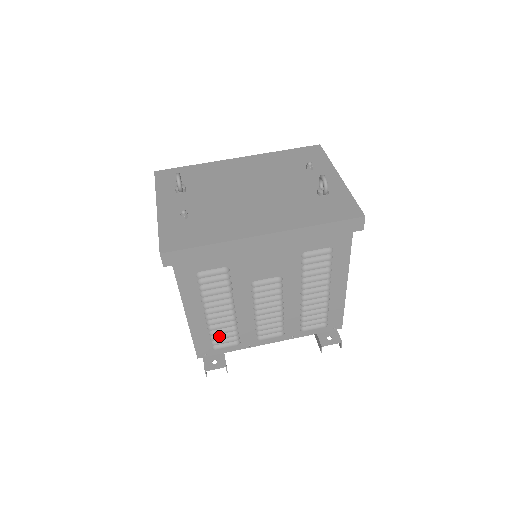
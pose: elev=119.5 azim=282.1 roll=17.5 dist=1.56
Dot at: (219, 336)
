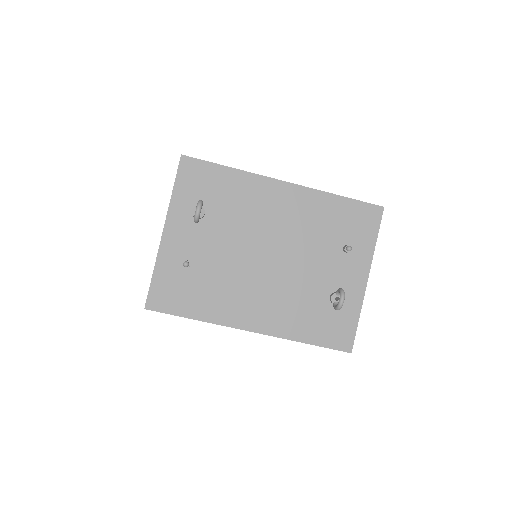
Dot at: occluded
